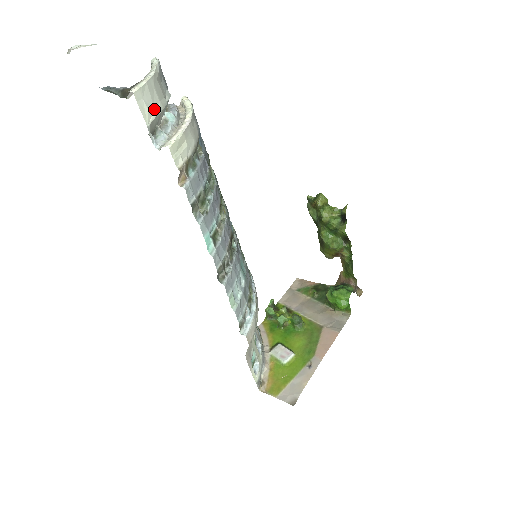
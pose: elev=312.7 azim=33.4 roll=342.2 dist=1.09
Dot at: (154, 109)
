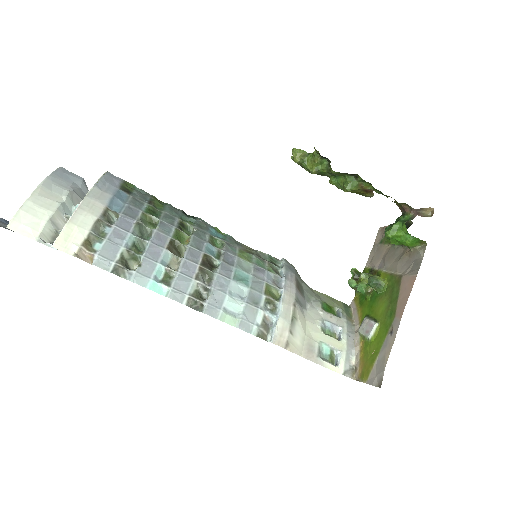
Dot at: (41, 222)
